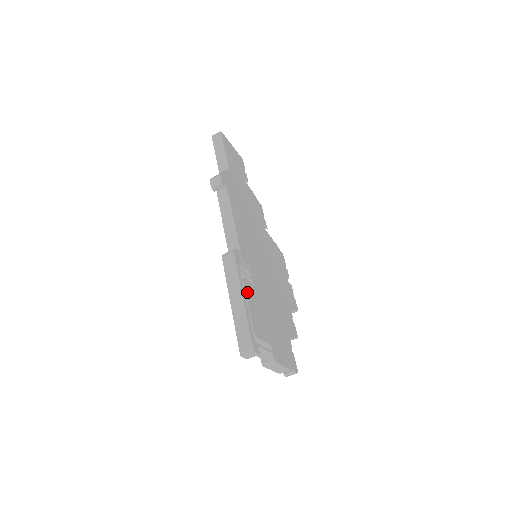
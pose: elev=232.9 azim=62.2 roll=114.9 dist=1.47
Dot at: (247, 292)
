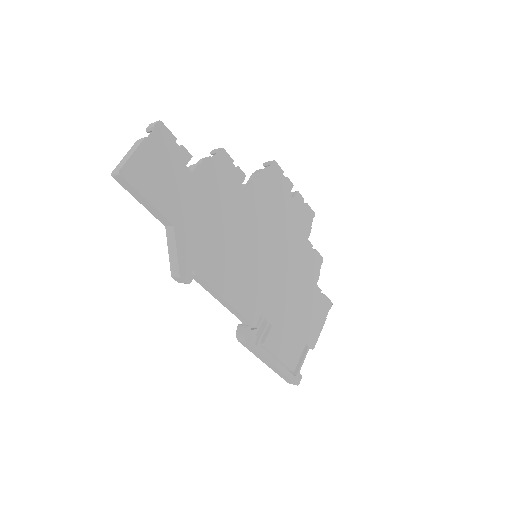
Dot at: (273, 349)
